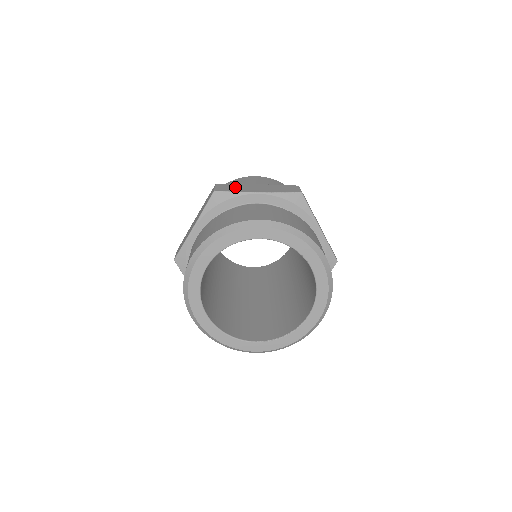
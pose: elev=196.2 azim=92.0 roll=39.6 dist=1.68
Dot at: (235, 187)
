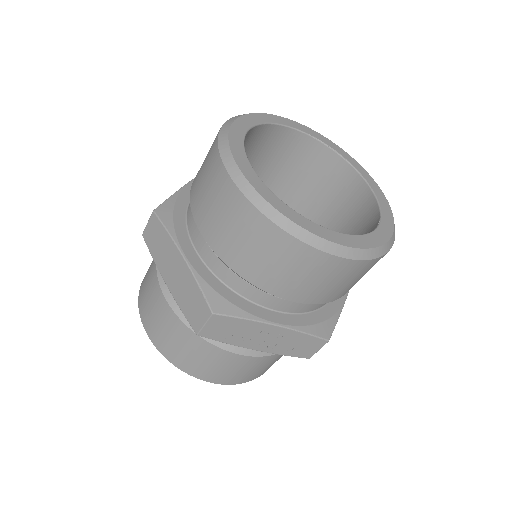
Dot at: occluded
